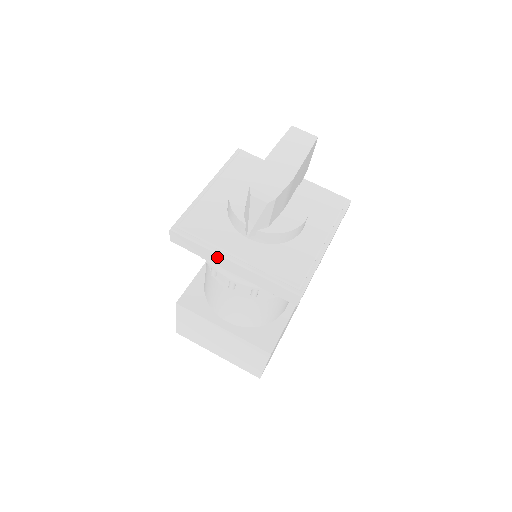
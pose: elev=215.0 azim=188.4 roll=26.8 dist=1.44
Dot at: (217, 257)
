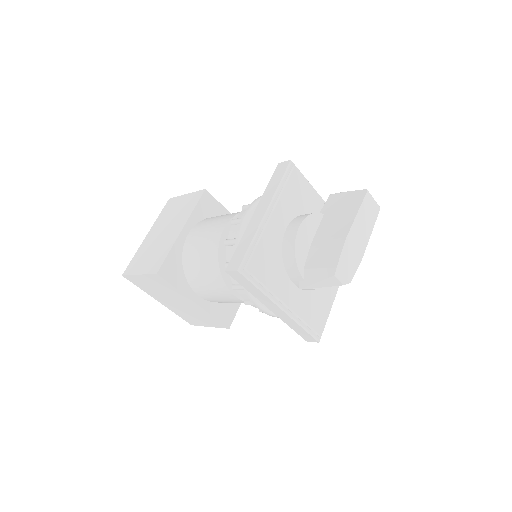
Dot at: (268, 300)
